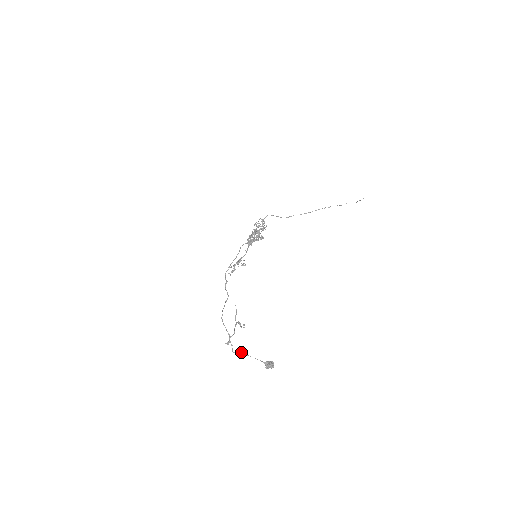
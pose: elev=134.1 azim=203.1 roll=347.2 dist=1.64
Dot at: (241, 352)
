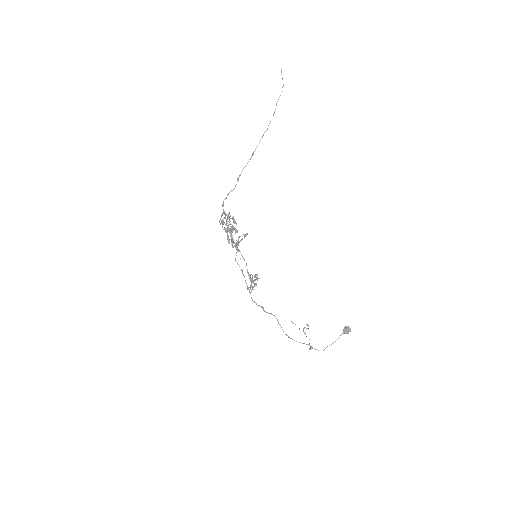
Dot at: occluded
